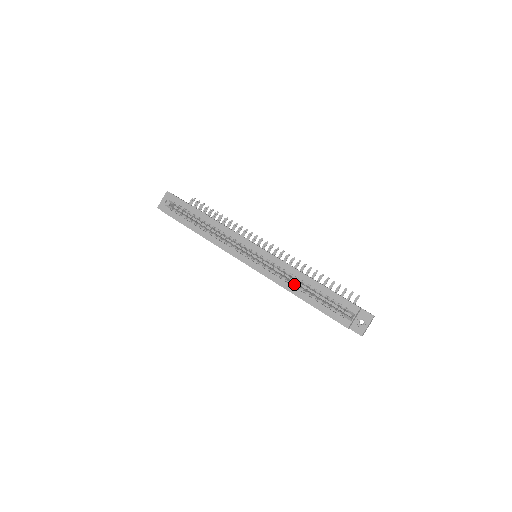
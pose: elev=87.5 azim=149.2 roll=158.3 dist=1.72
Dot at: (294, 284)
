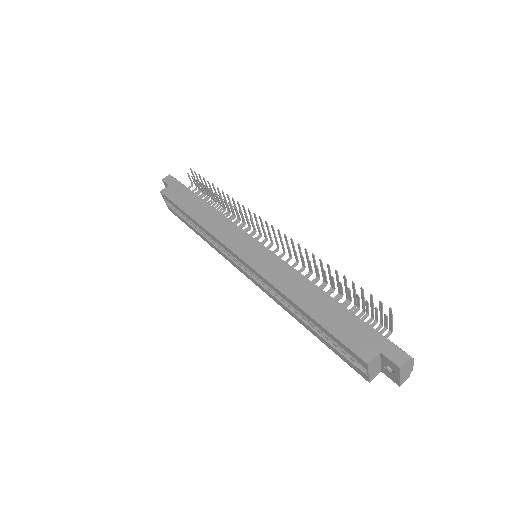
Dot at: (294, 308)
